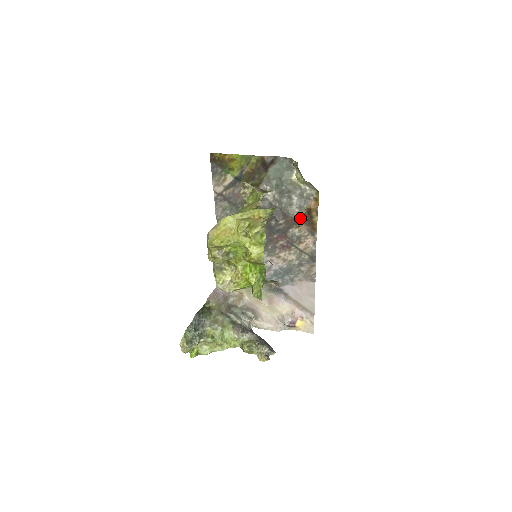
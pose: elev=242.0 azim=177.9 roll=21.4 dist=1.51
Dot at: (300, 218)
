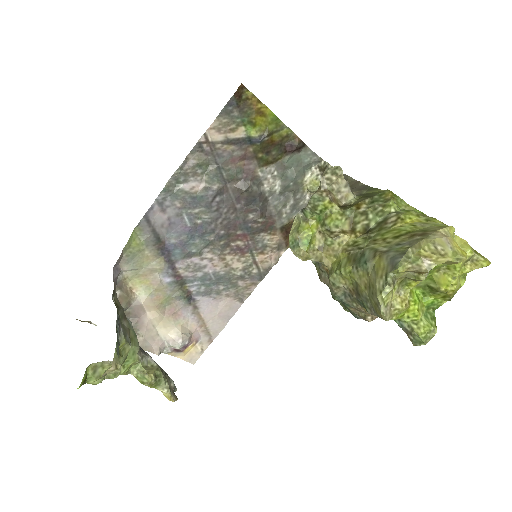
Dot at: (282, 226)
